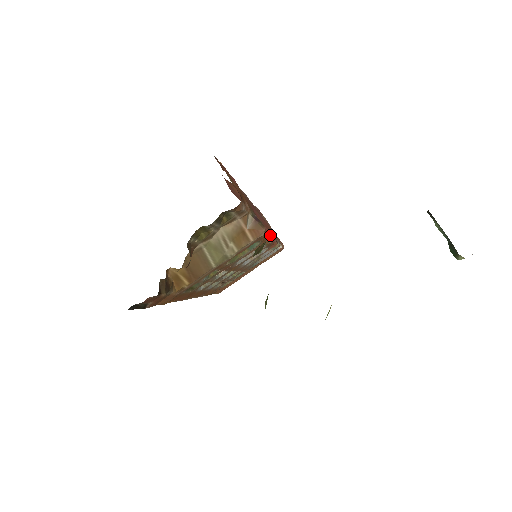
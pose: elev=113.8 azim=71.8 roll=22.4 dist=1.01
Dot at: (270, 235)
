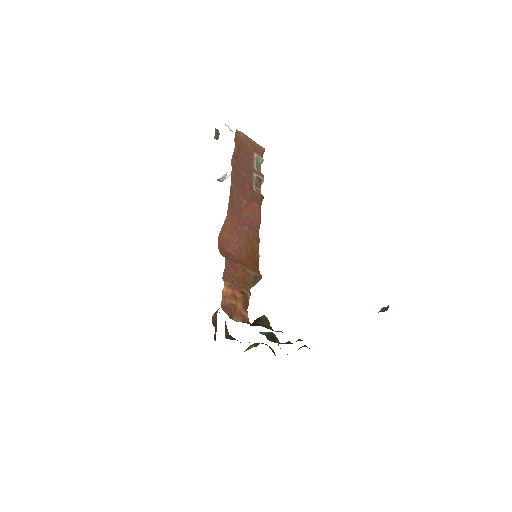
Dot at: (259, 219)
